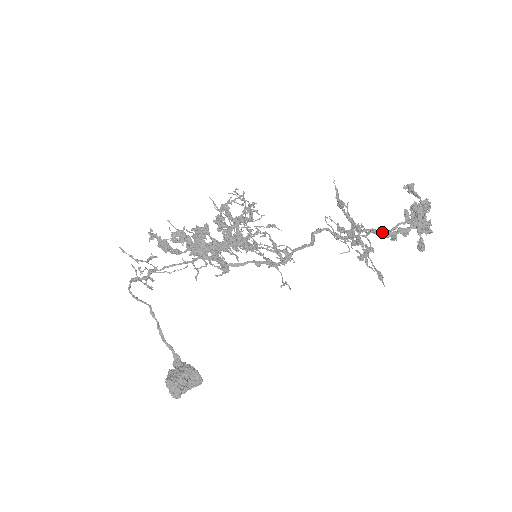
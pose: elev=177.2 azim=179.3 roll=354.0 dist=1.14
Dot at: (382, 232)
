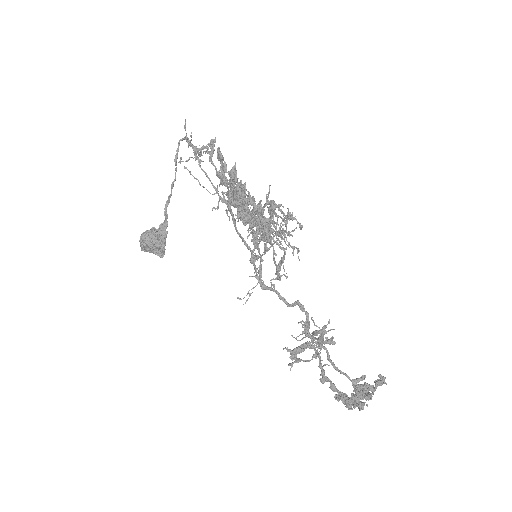
Dot at: (321, 370)
